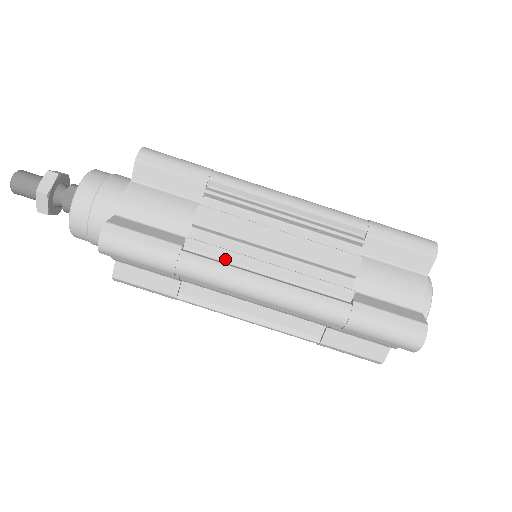
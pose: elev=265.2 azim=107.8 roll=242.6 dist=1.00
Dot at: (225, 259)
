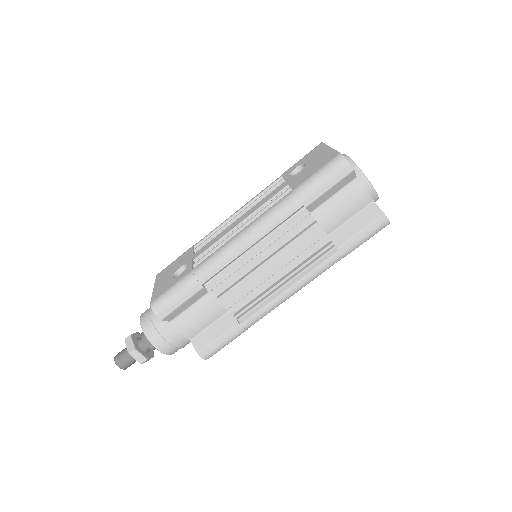
Dot at: (260, 302)
